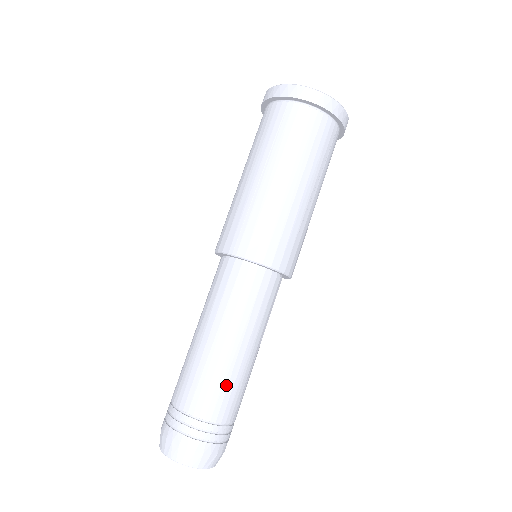
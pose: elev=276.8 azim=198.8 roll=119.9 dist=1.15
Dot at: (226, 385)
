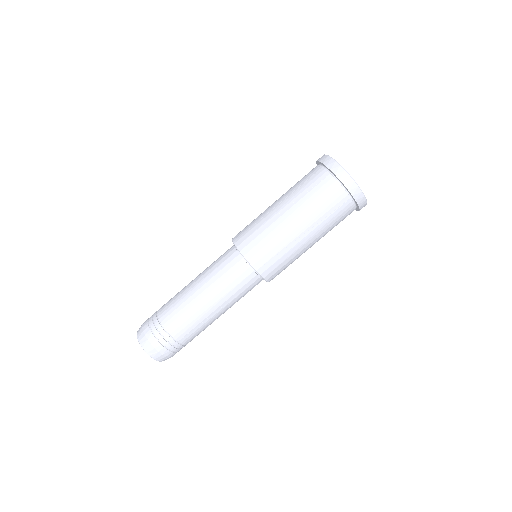
Dot at: (185, 314)
